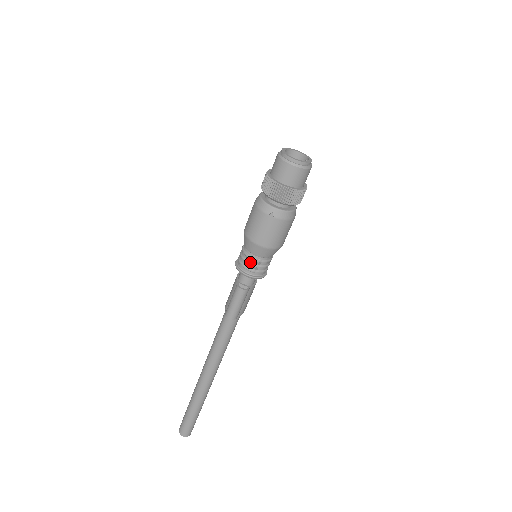
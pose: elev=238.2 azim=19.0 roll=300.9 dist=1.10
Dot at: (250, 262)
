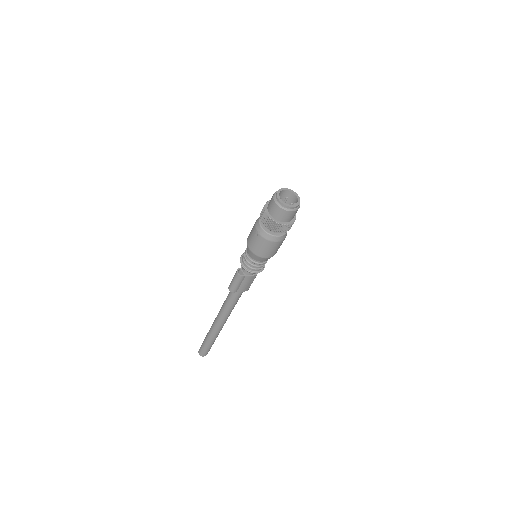
Dot at: (246, 258)
